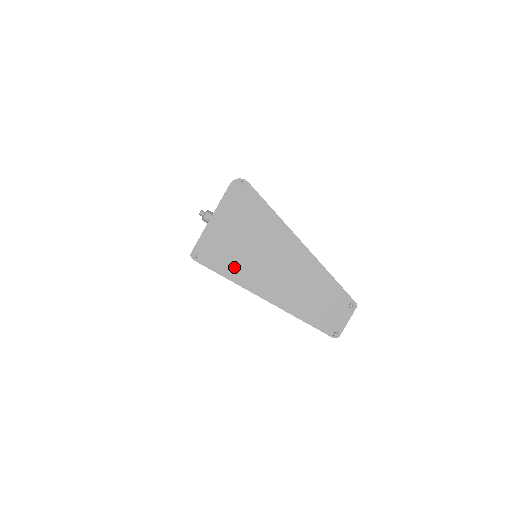
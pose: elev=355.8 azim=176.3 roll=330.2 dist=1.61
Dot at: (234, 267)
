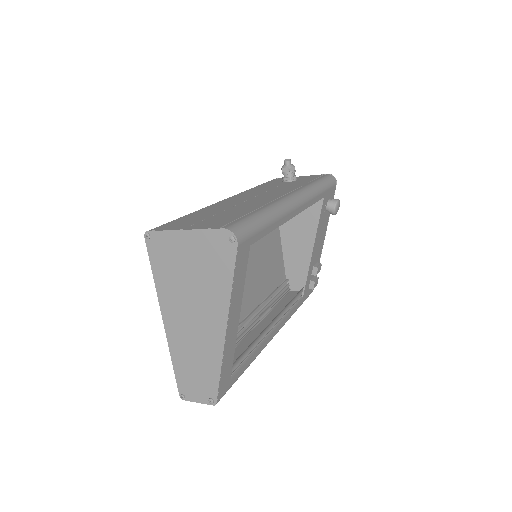
Dot at: (165, 278)
